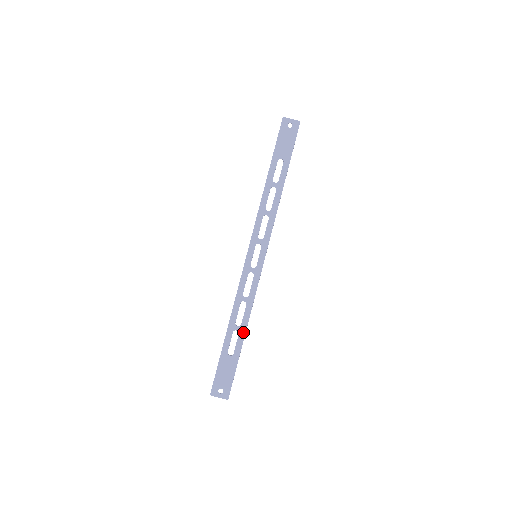
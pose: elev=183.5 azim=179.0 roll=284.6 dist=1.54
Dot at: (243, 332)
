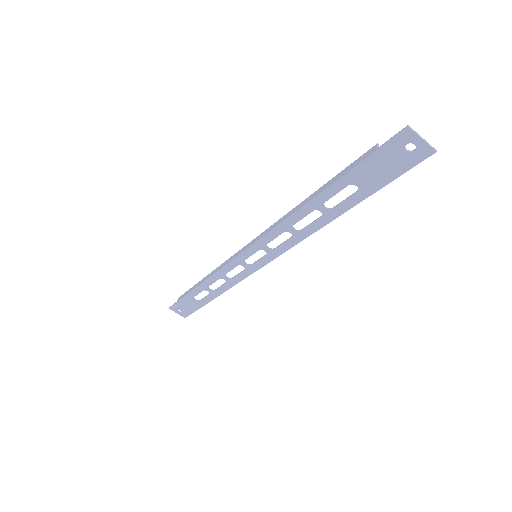
Dot at: (214, 296)
